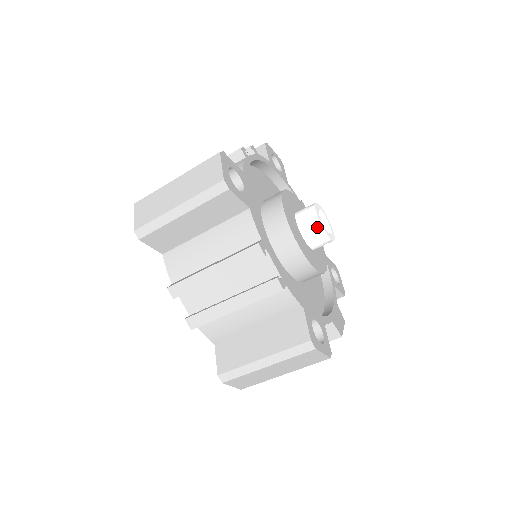
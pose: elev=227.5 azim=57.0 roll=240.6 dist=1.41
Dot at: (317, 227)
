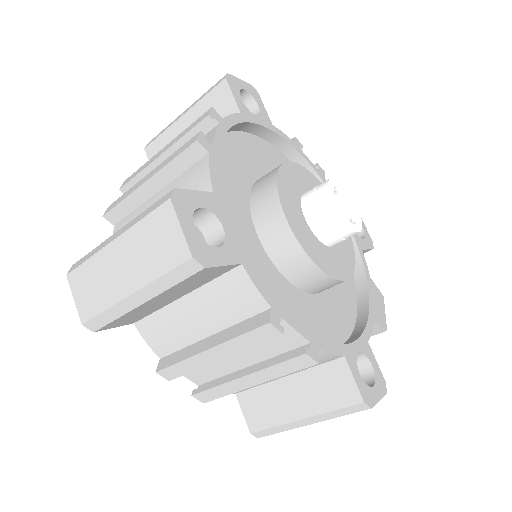
Dot at: (338, 224)
